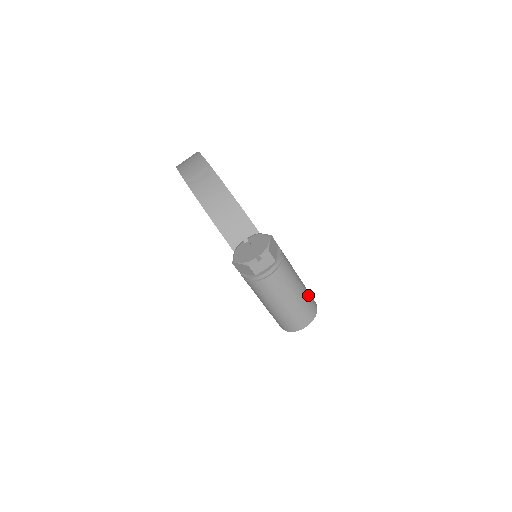
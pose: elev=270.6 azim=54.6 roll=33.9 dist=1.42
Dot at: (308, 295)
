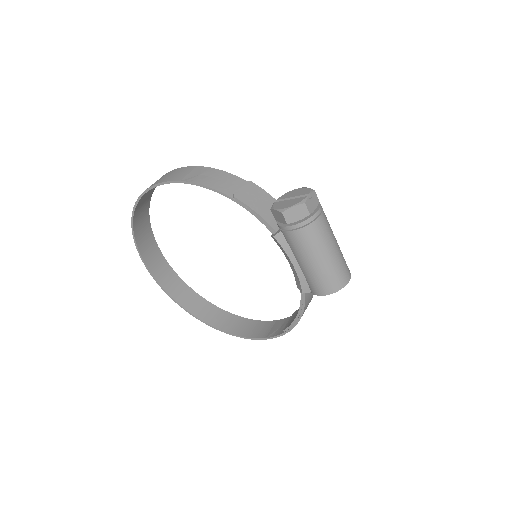
Dot at: occluded
